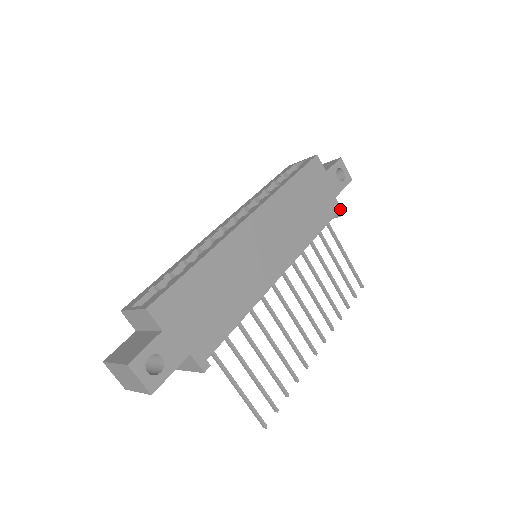
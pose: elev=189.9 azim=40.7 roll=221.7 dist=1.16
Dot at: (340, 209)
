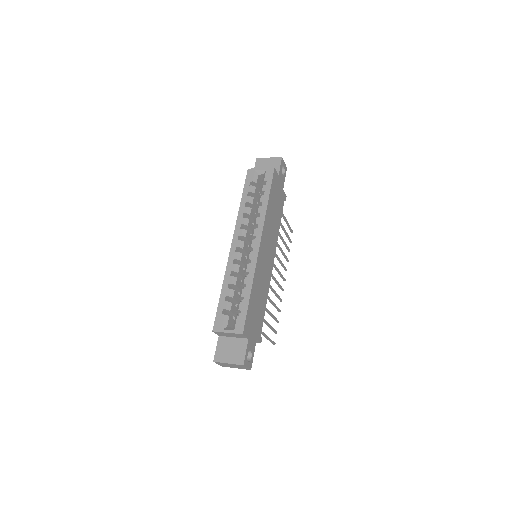
Dot at: (285, 195)
